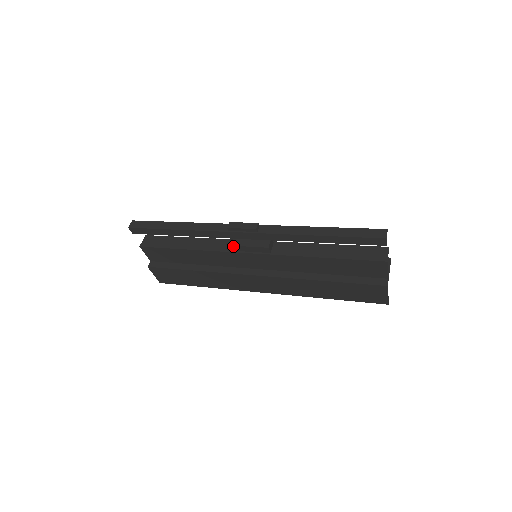
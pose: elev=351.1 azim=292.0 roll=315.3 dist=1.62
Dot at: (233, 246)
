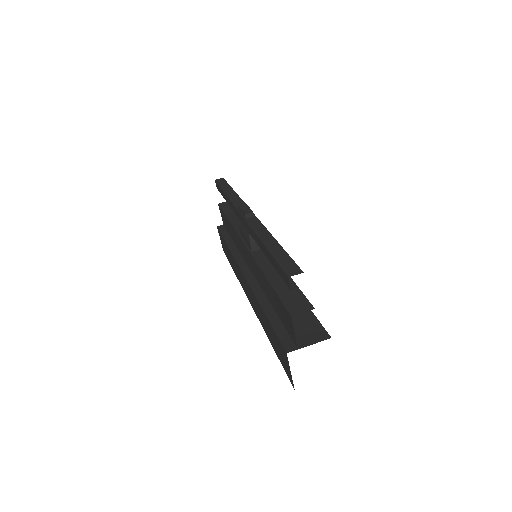
Dot at: (240, 230)
